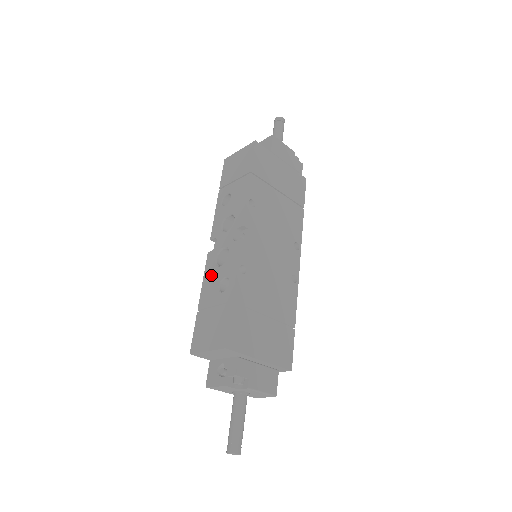
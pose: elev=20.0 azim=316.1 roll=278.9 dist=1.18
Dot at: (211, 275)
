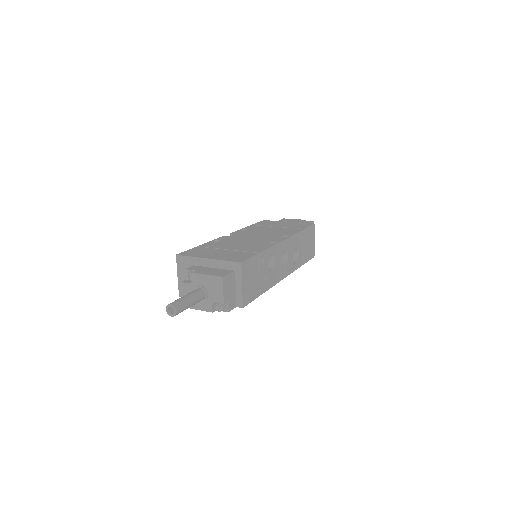
Dot at: occluded
